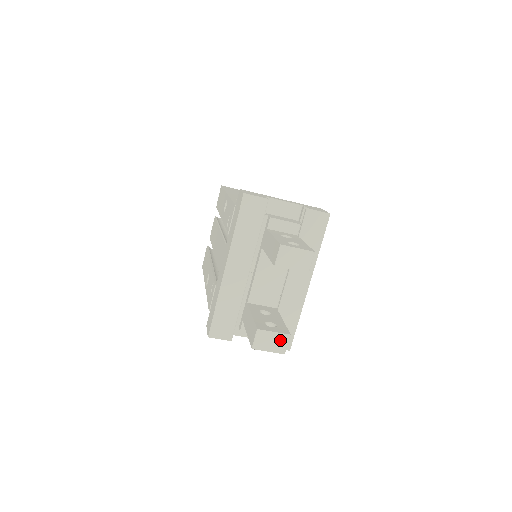
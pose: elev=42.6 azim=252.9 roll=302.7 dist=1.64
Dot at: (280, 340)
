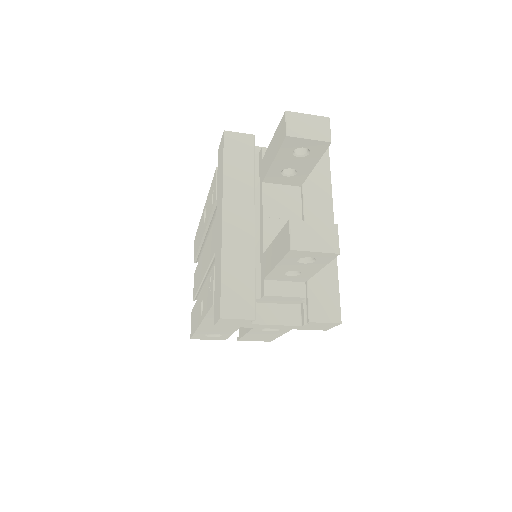
Dot at: (326, 233)
